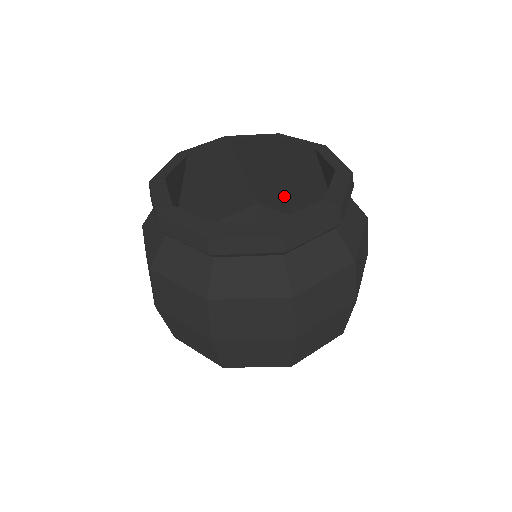
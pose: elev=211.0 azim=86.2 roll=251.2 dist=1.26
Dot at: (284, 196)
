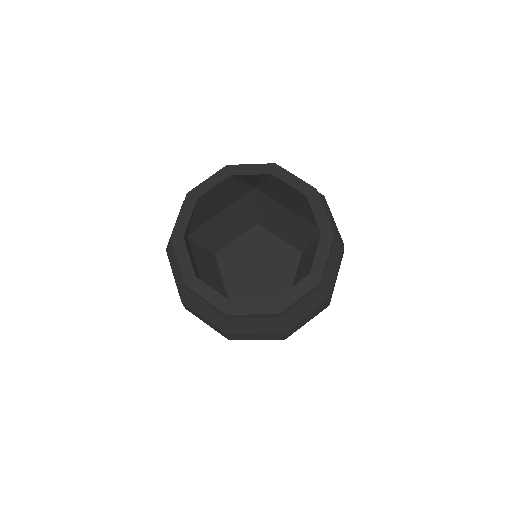
Dot at: (278, 197)
